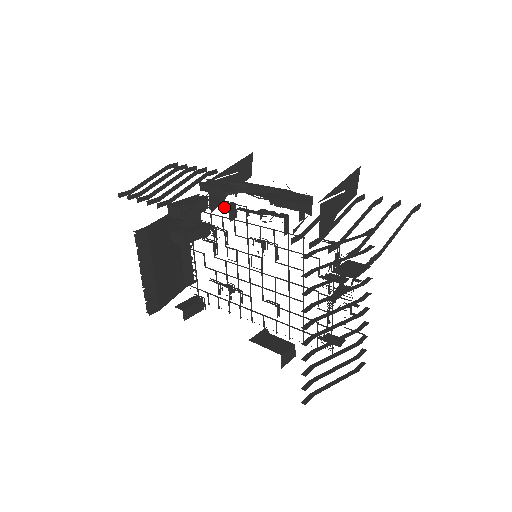
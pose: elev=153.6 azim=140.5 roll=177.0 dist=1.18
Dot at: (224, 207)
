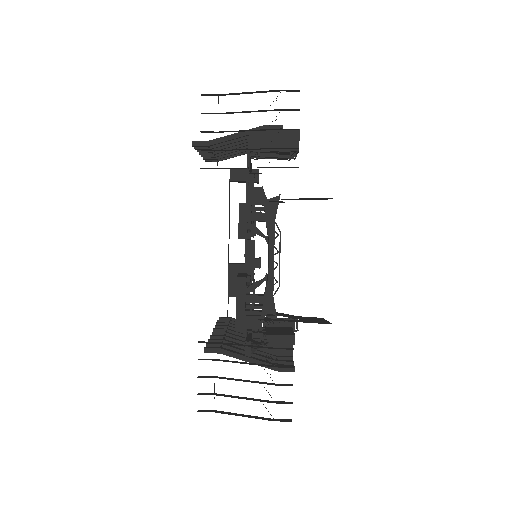
Dot at: (250, 222)
